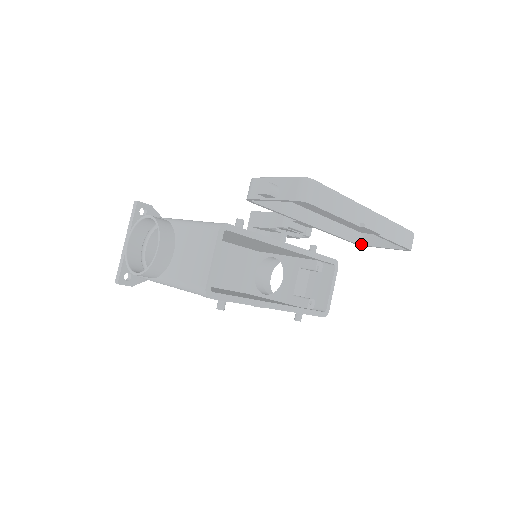
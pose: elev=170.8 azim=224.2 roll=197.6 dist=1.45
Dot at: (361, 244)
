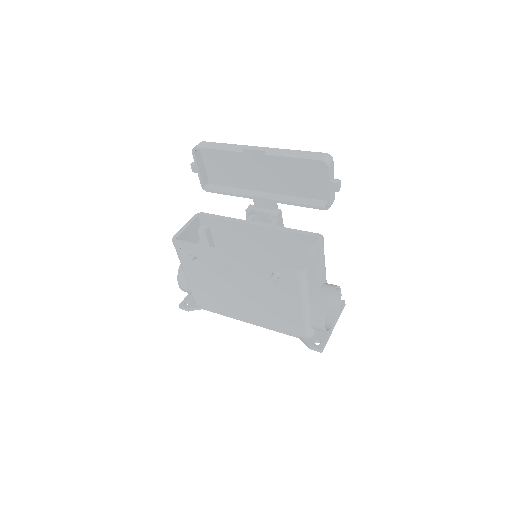
Dot at: (327, 206)
